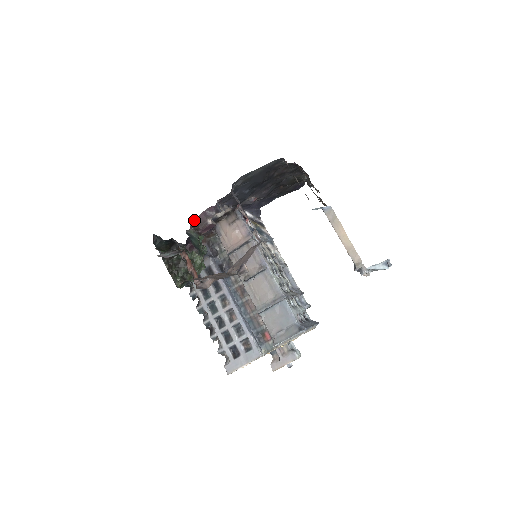
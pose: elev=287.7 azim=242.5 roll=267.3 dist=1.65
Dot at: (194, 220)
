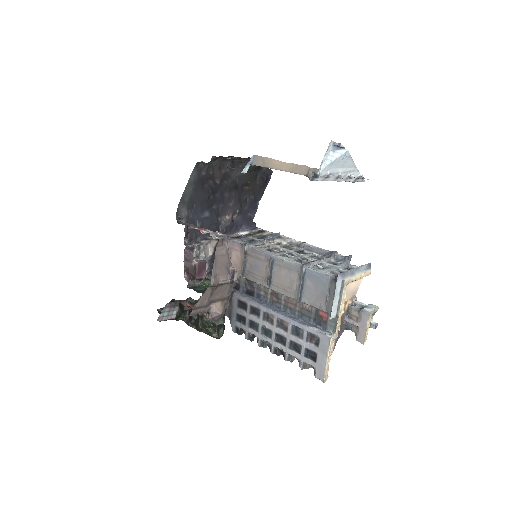
Dot at: (185, 273)
